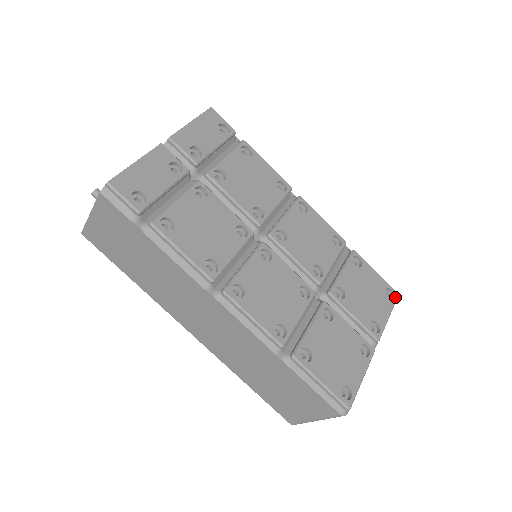
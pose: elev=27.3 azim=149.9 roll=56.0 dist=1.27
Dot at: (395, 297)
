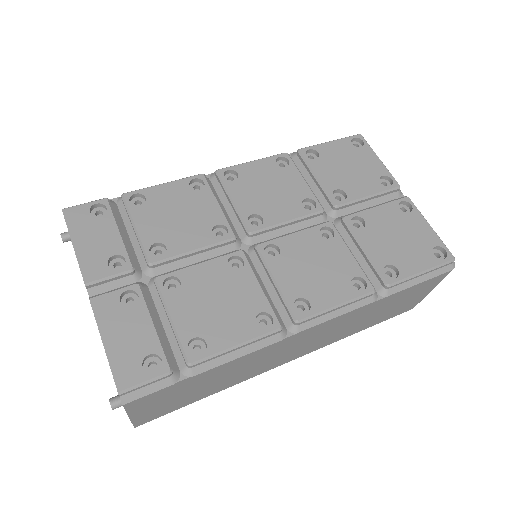
Dot at: (362, 140)
